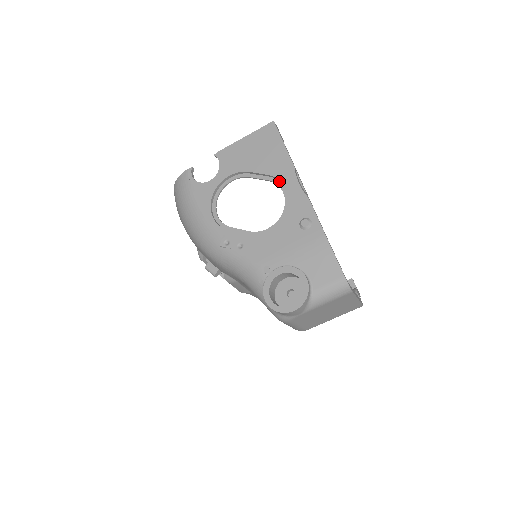
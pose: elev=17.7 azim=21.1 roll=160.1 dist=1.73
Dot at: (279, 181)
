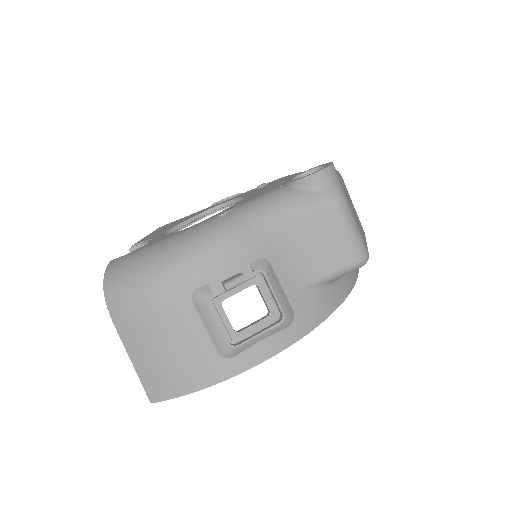
Dot at: (209, 213)
